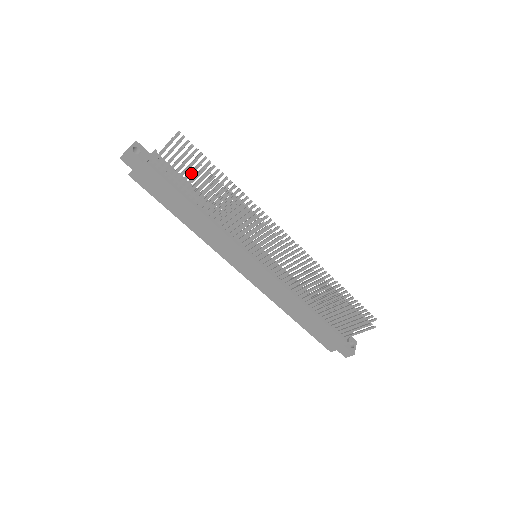
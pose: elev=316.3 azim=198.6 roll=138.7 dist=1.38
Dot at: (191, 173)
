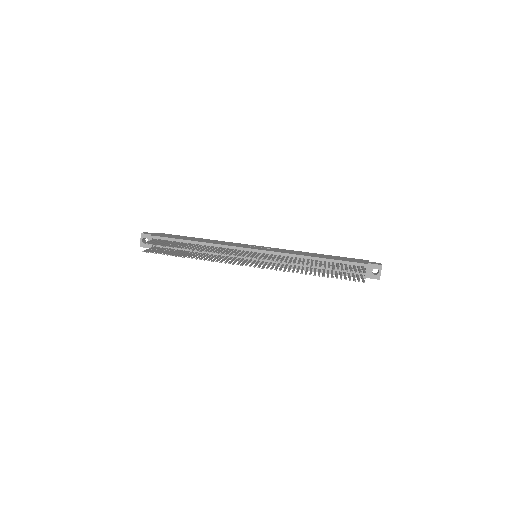
Dot at: (171, 253)
